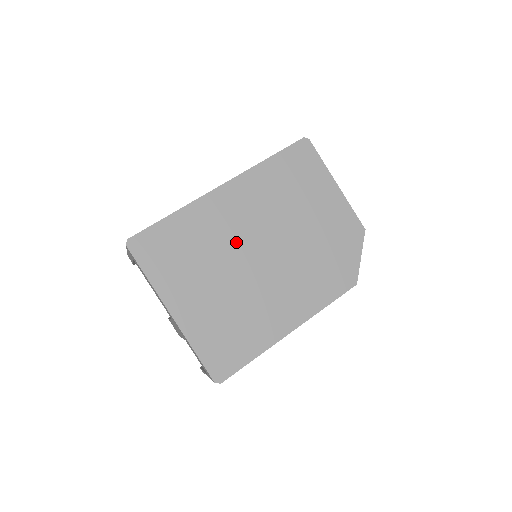
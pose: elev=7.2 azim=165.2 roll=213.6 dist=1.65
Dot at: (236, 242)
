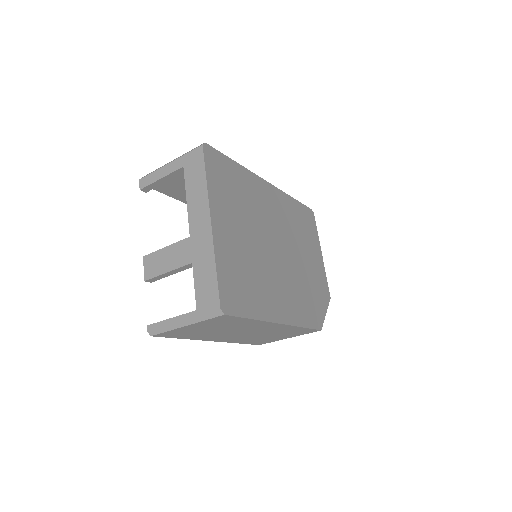
Dot at: (265, 223)
